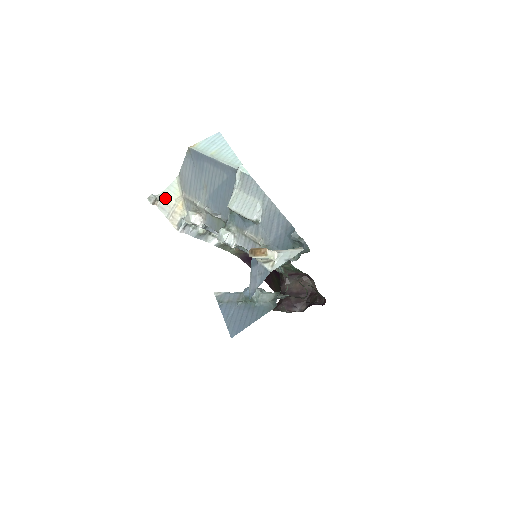
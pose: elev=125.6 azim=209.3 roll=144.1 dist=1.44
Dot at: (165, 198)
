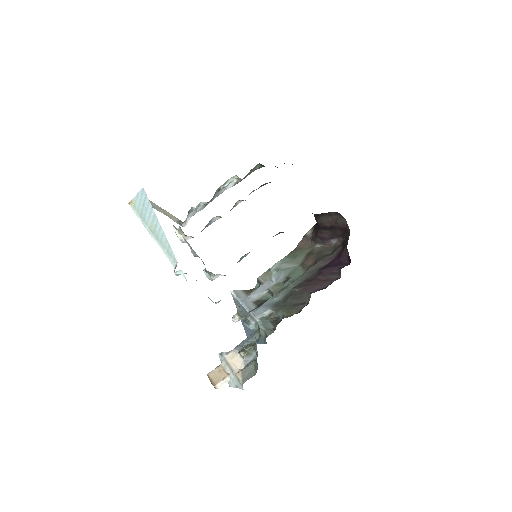
Dot at: (152, 205)
